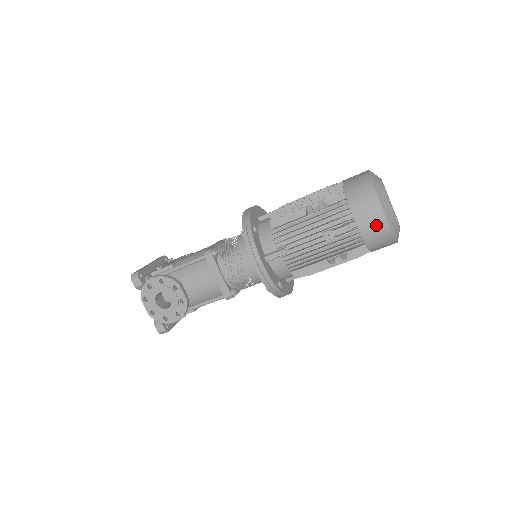
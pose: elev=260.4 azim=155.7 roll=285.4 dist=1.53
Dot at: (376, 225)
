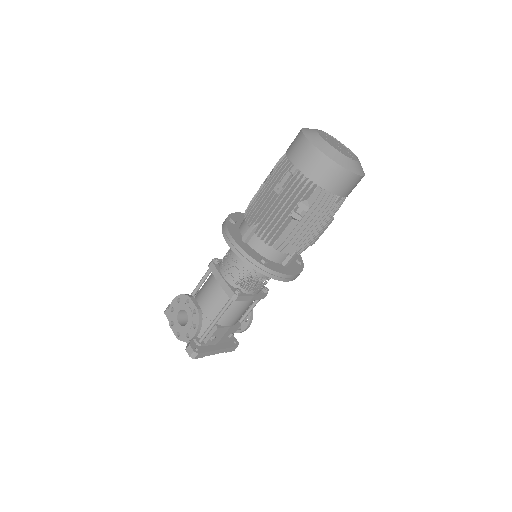
Dot at: (310, 158)
